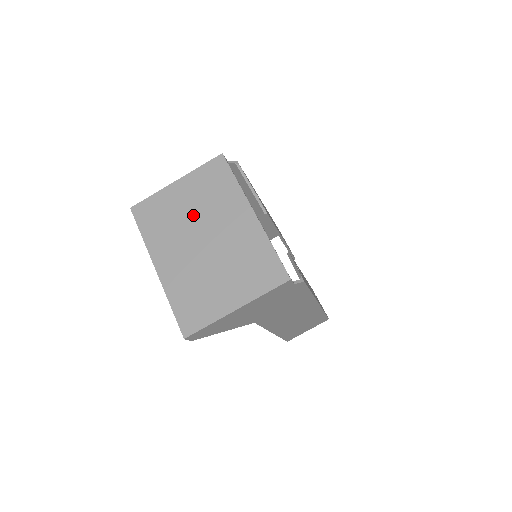
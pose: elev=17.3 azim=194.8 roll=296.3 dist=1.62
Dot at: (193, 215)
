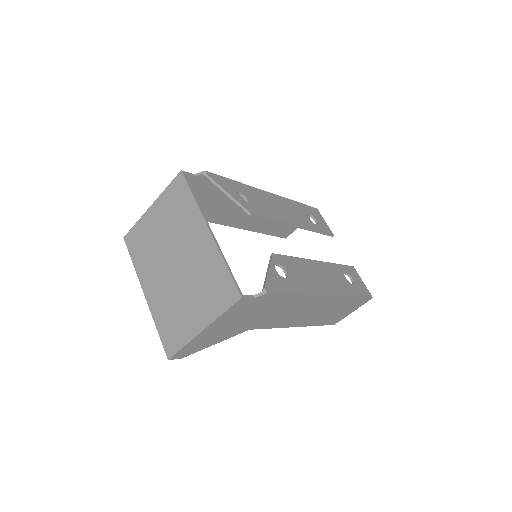
Dot at: (165, 239)
